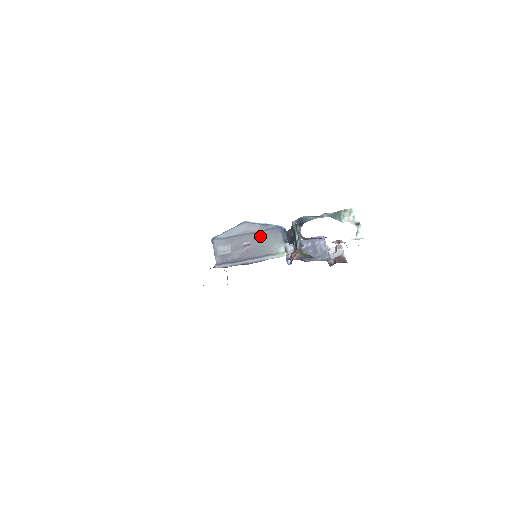
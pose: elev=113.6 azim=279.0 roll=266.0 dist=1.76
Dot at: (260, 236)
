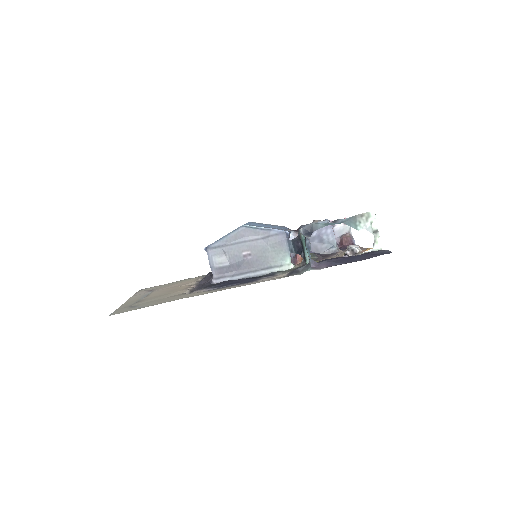
Dot at: (262, 244)
